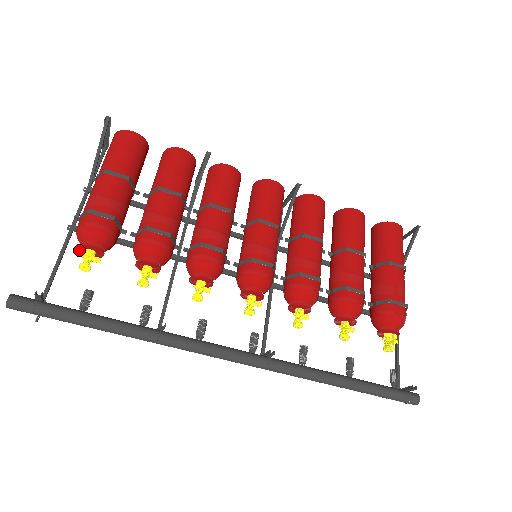
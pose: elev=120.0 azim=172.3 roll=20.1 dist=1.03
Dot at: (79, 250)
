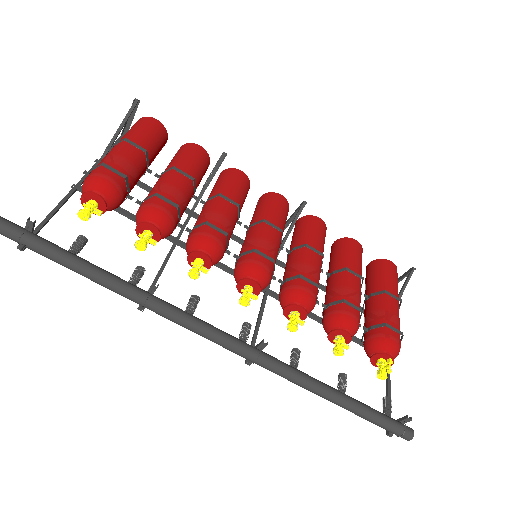
Dot at: (81, 200)
